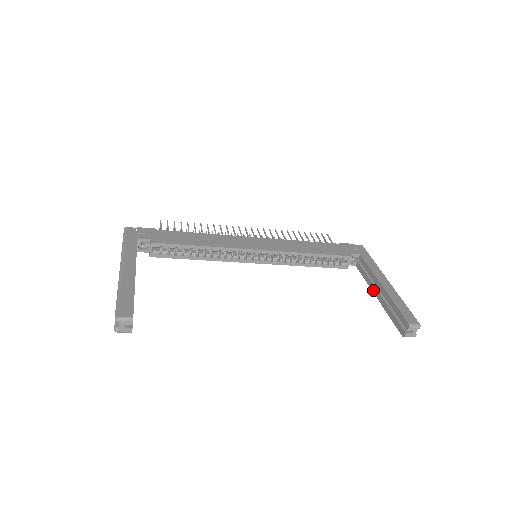
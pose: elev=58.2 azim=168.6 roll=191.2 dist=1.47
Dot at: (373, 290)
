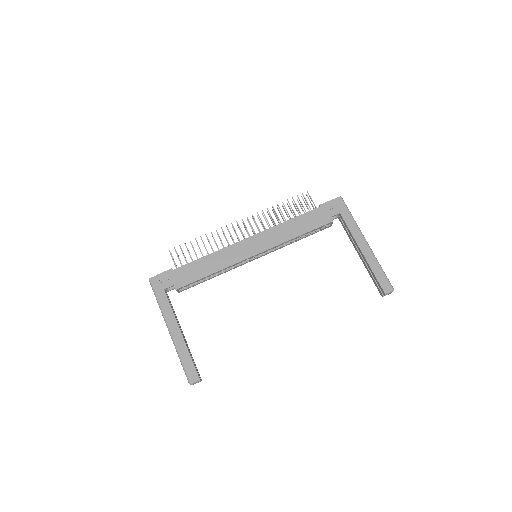
Dot at: (355, 249)
